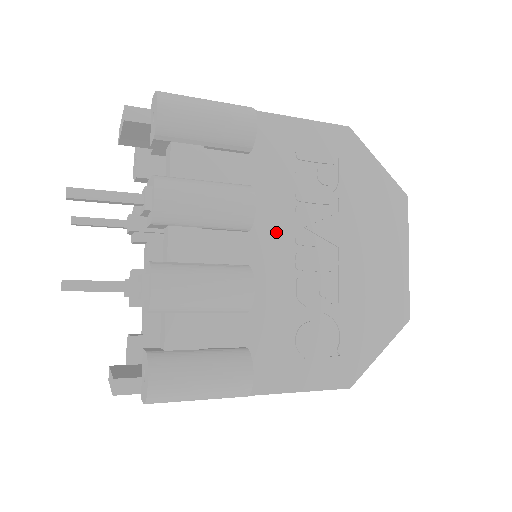
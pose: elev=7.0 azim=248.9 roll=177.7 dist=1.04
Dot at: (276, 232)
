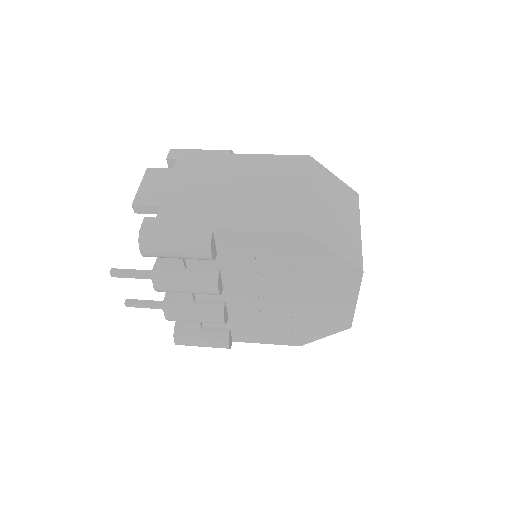
Dot at: (244, 288)
